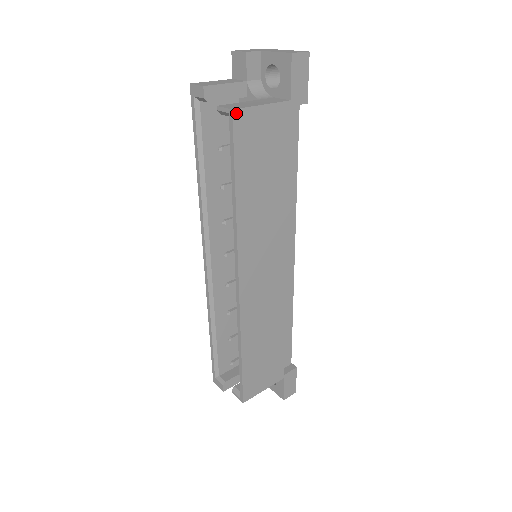
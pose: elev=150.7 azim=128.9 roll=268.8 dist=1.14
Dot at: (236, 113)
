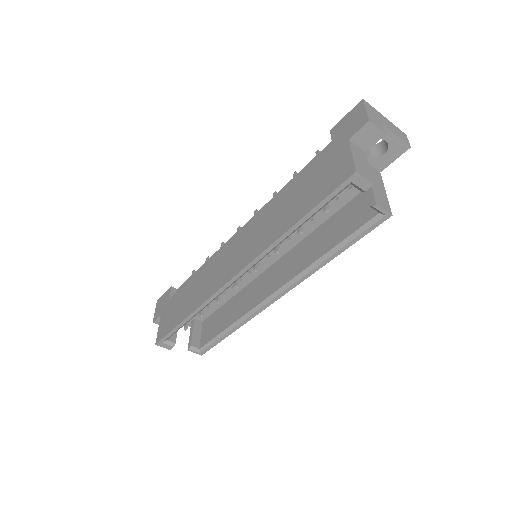
Dot at: (389, 215)
